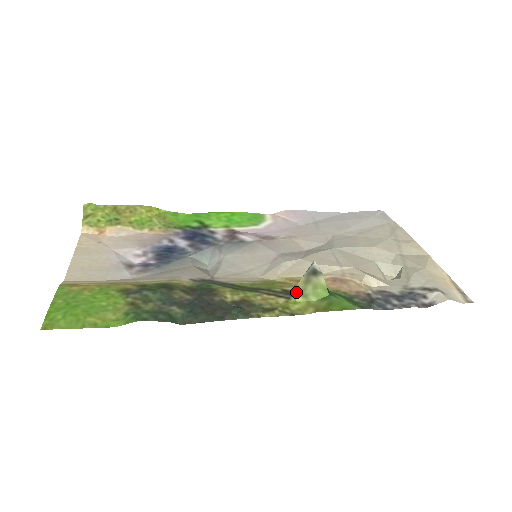
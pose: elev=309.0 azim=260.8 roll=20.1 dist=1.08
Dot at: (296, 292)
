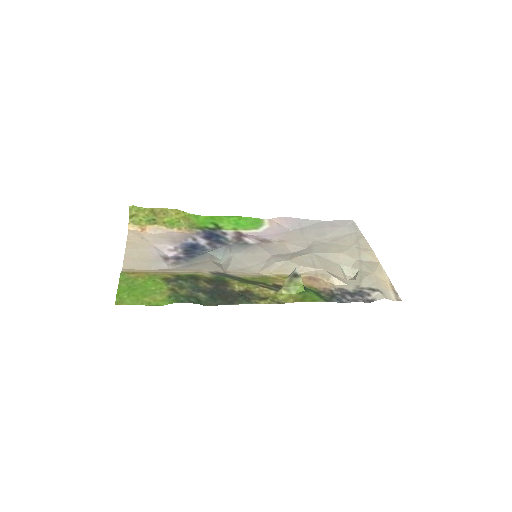
Dot at: (282, 287)
